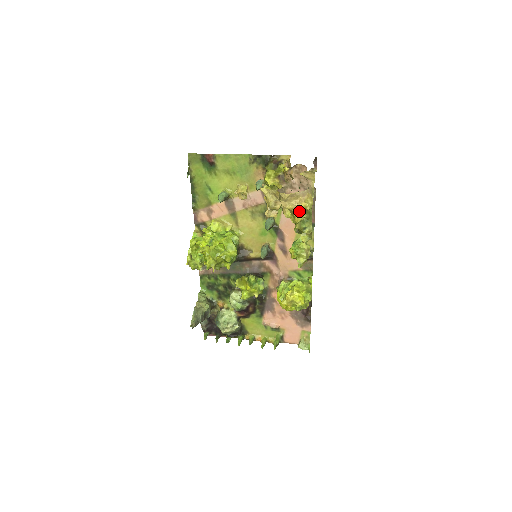
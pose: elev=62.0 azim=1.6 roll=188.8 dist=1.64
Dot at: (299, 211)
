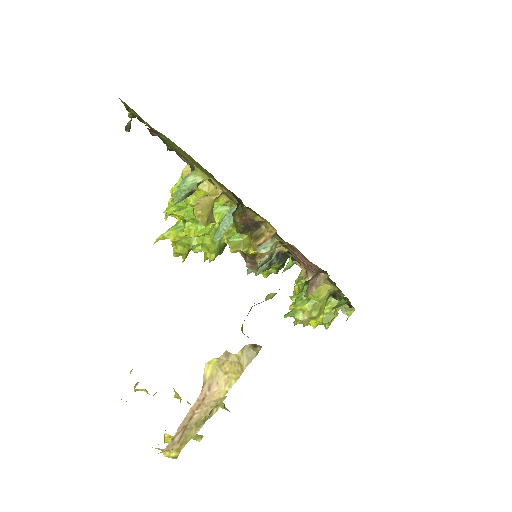
Dot at: (168, 435)
